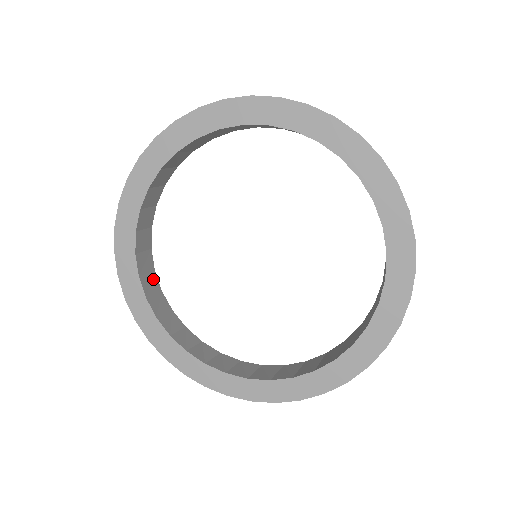
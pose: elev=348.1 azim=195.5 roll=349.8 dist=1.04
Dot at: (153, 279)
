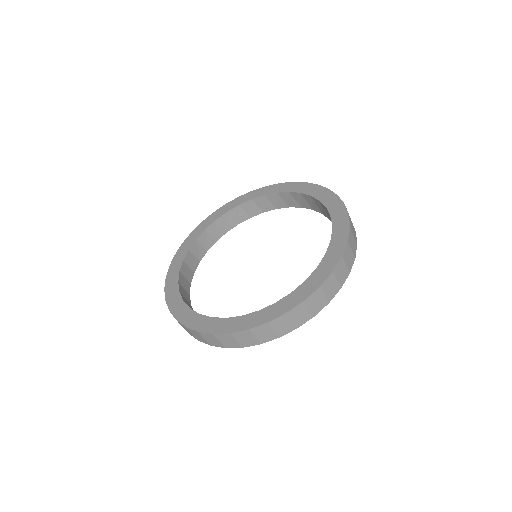
Dot at: occluded
